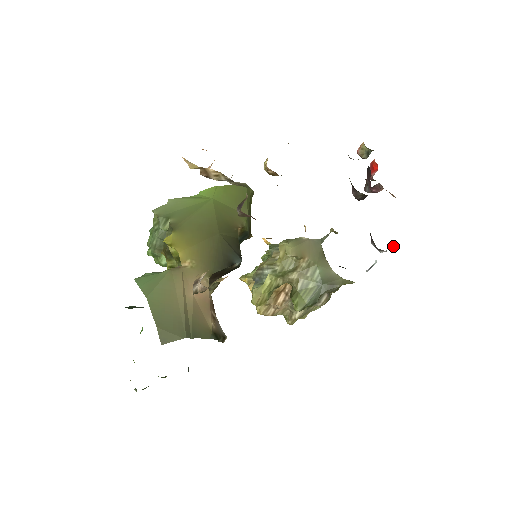
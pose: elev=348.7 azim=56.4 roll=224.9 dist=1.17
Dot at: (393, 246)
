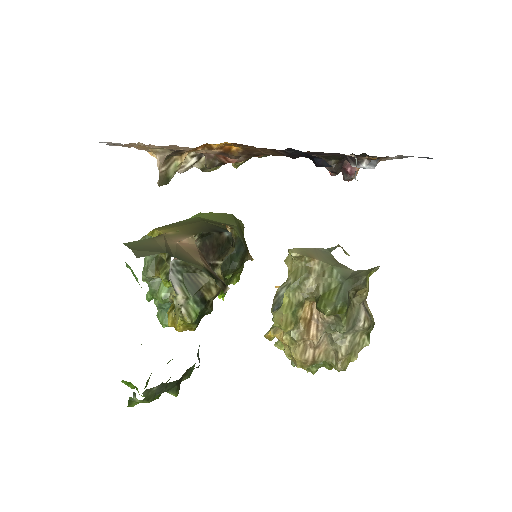
Dot at: (375, 163)
